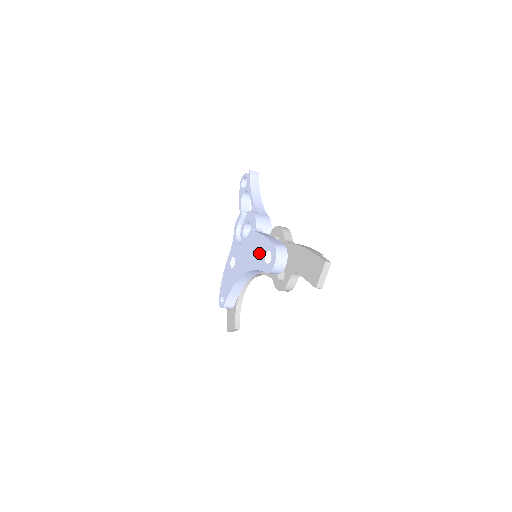
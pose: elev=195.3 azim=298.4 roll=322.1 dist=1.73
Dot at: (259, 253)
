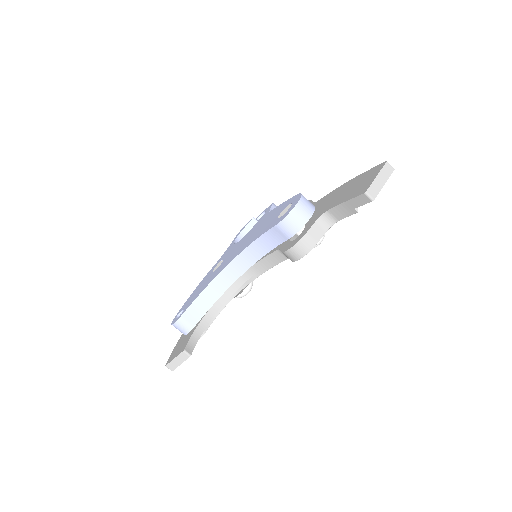
Dot at: (269, 220)
